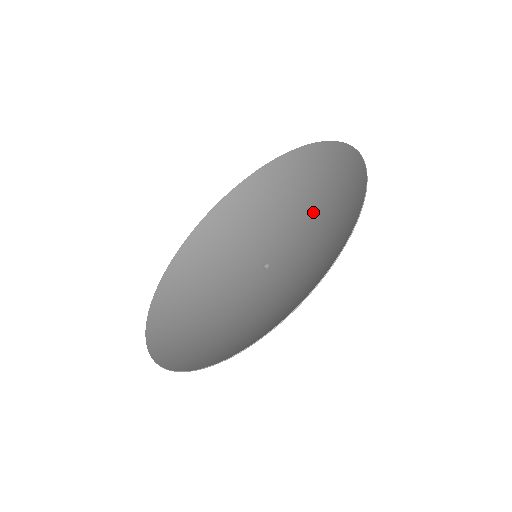
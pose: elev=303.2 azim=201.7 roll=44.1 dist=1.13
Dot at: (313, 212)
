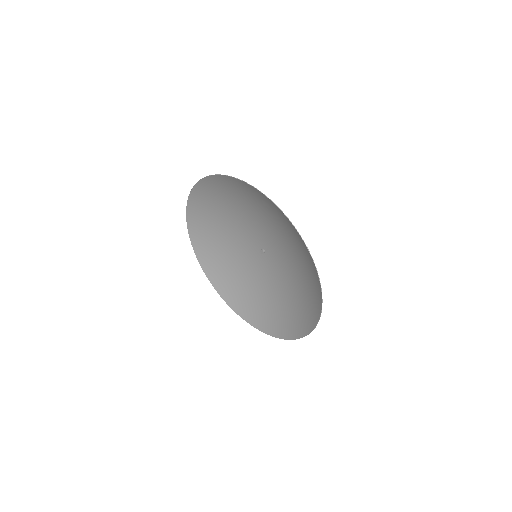
Dot at: (267, 220)
